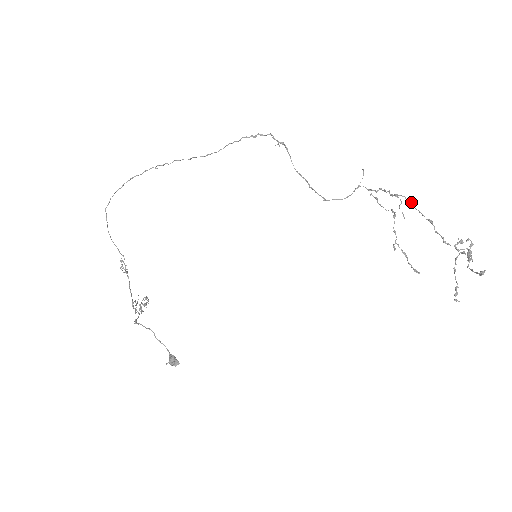
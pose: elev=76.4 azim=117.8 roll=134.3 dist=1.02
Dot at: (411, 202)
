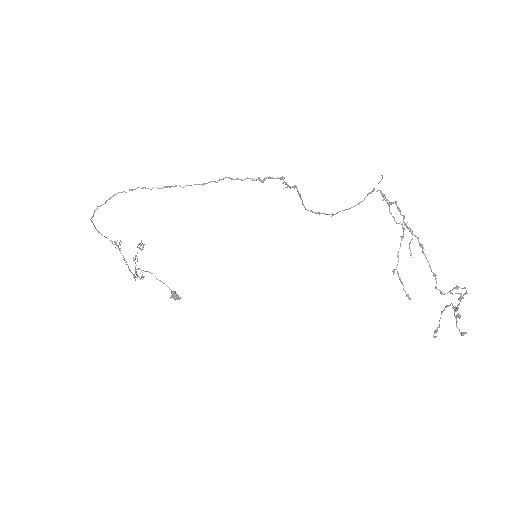
Dot at: (422, 246)
